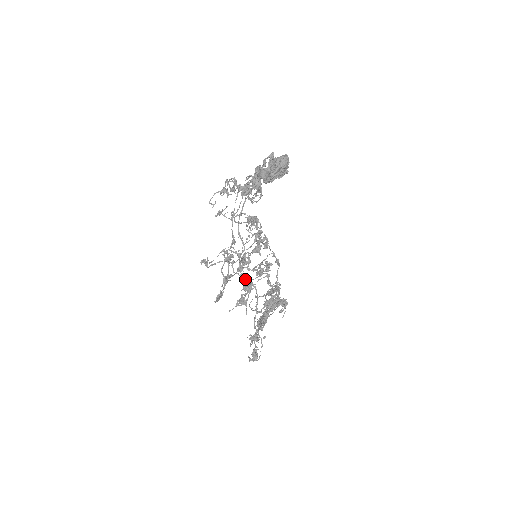
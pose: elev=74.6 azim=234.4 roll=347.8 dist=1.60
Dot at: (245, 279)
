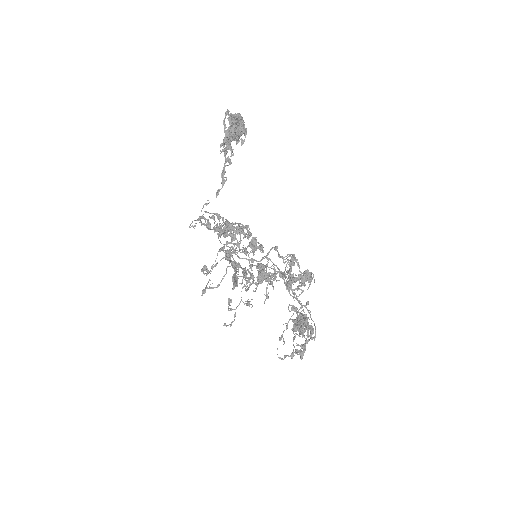
Dot at: (254, 260)
